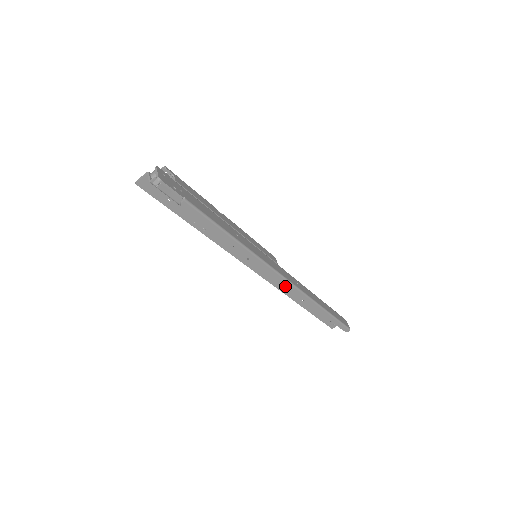
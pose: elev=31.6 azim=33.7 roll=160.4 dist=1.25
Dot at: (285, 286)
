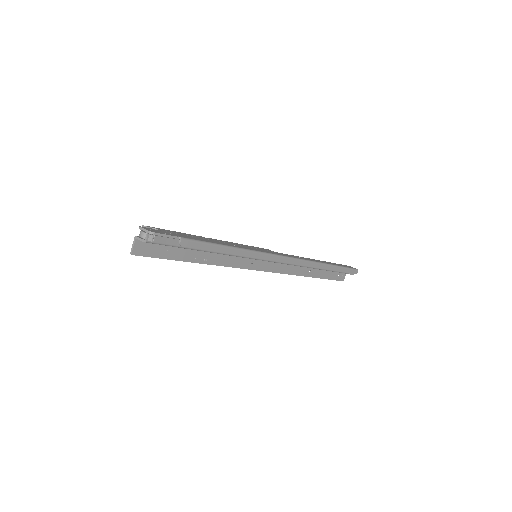
Dot at: (291, 268)
